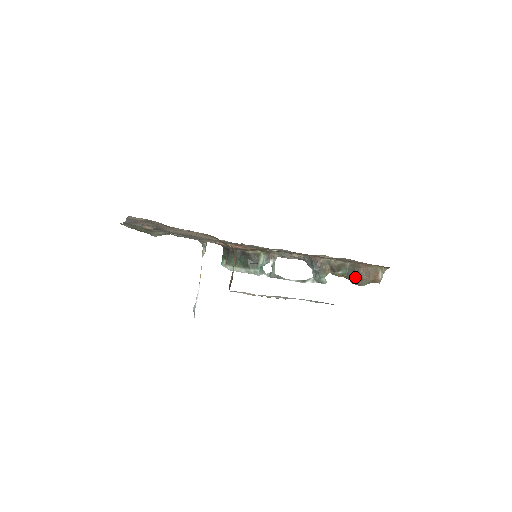
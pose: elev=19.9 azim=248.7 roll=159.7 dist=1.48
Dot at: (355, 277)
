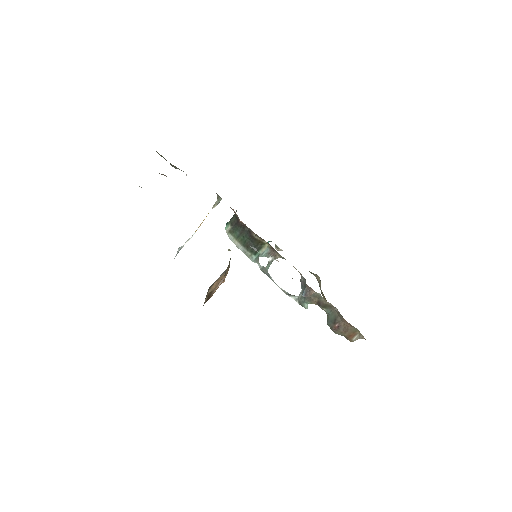
Dot at: (333, 324)
